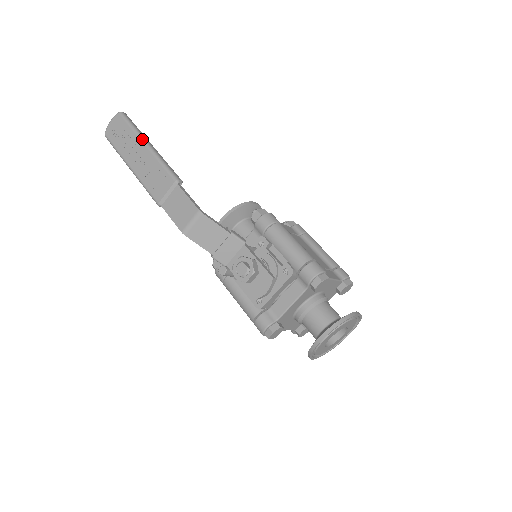
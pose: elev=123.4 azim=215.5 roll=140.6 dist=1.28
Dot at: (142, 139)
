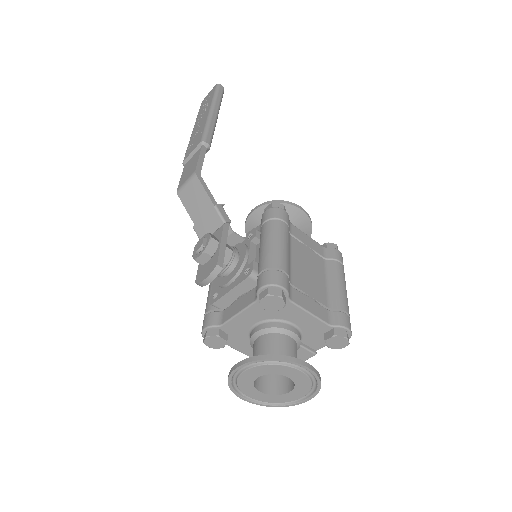
Dot at: (212, 105)
